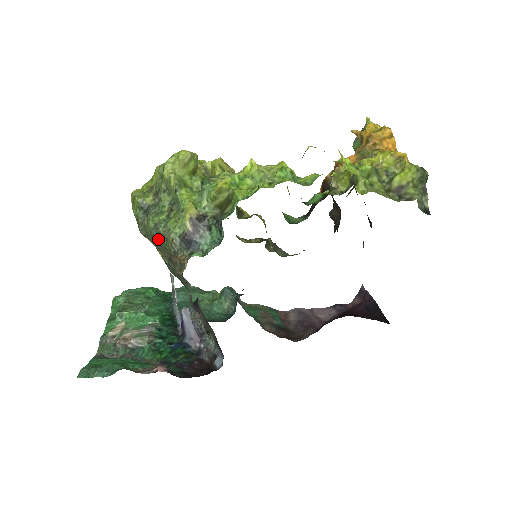
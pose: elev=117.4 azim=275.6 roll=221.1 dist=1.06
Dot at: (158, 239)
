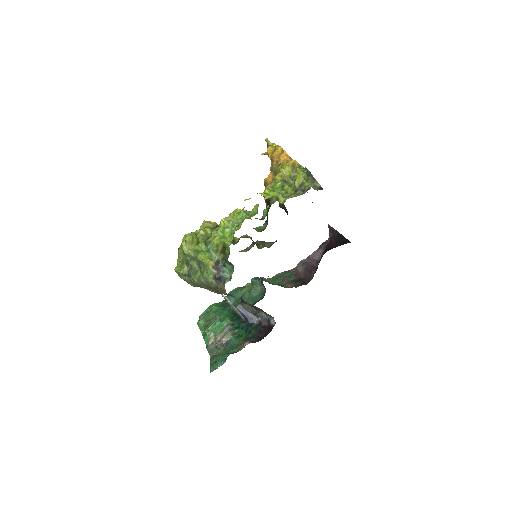
Dot at: (204, 285)
